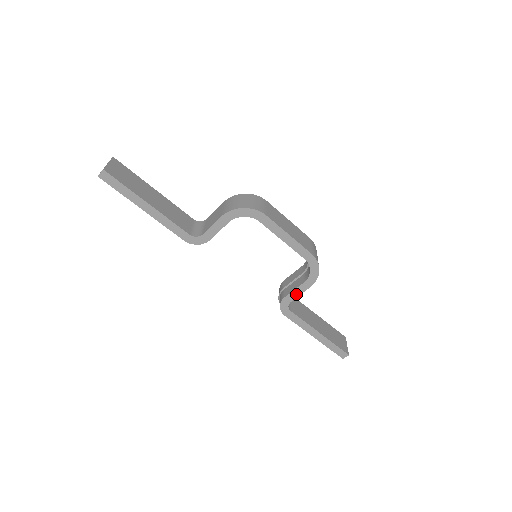
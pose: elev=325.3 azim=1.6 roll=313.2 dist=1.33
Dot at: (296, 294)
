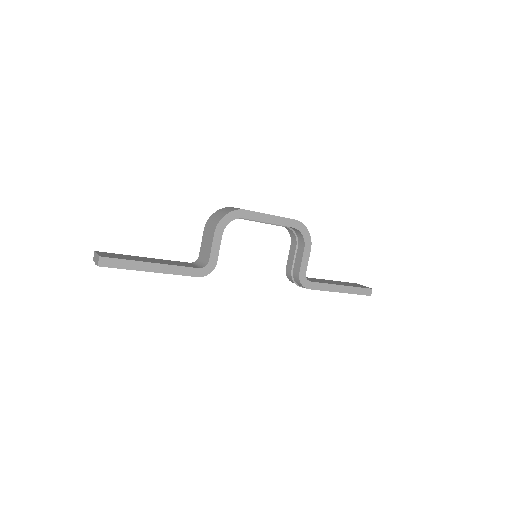
Dot at: (305, 263)
